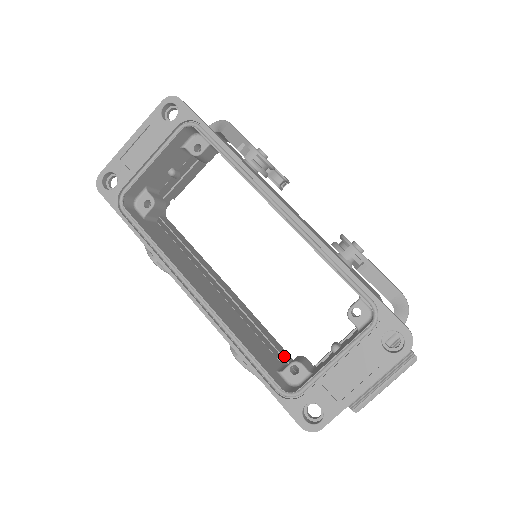
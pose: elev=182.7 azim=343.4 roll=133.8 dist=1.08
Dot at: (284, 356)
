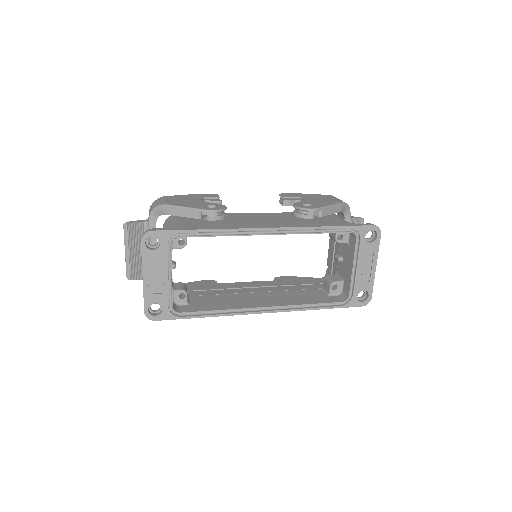
Dot at: (313, 283)
